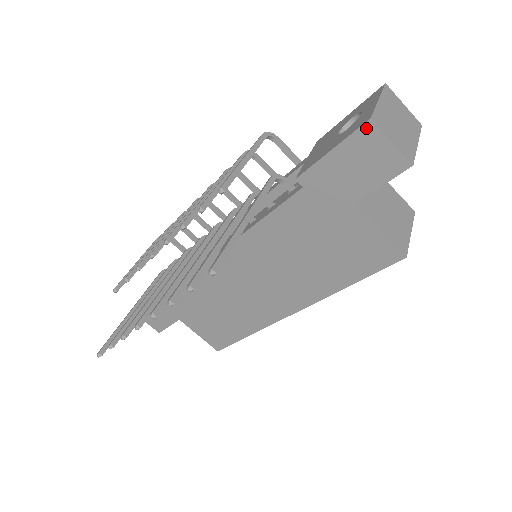
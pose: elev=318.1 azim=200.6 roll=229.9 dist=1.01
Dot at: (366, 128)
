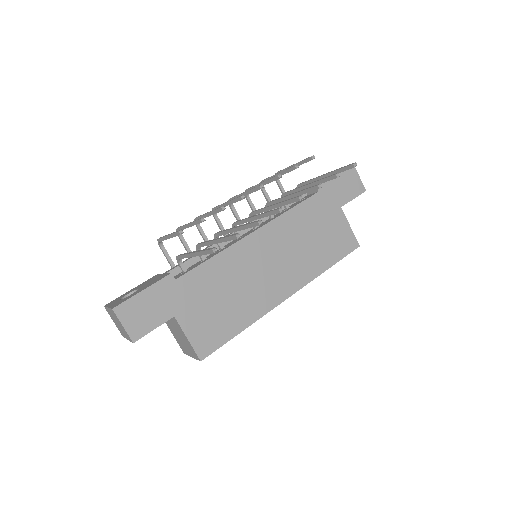
Dot at: occluded
